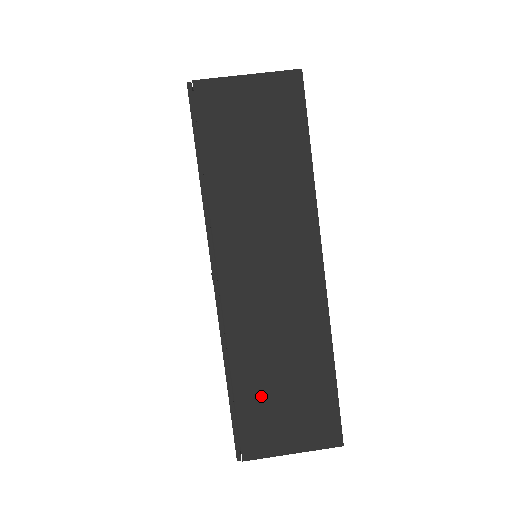
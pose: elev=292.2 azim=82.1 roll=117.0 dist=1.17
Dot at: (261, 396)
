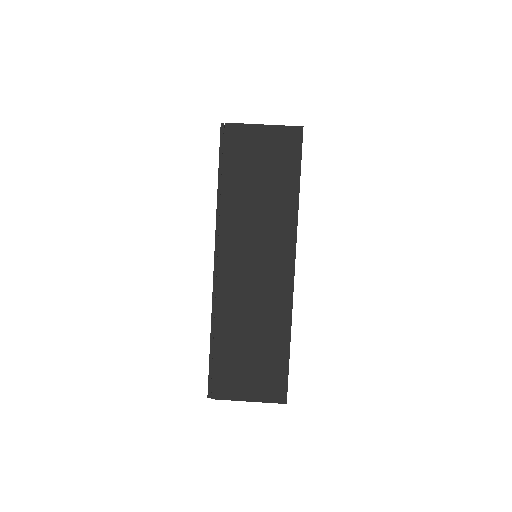
Dot at: (233, 354)
